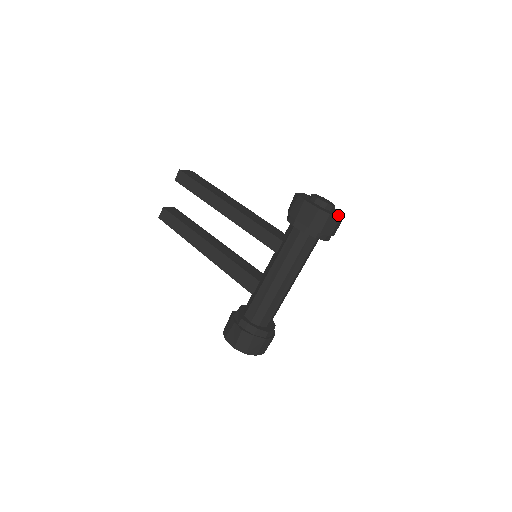
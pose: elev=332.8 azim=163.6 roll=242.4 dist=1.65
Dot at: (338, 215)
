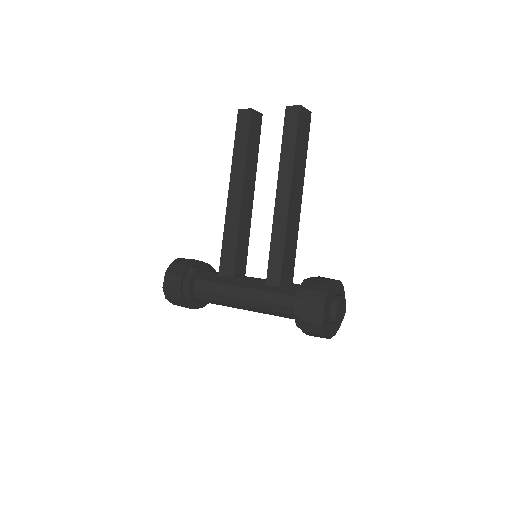
Dot at: (332, 333)
